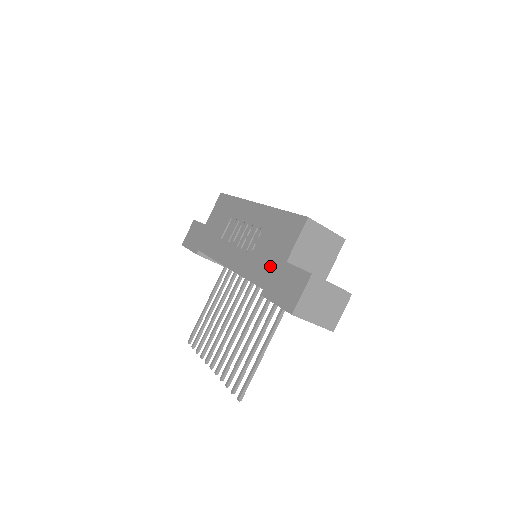
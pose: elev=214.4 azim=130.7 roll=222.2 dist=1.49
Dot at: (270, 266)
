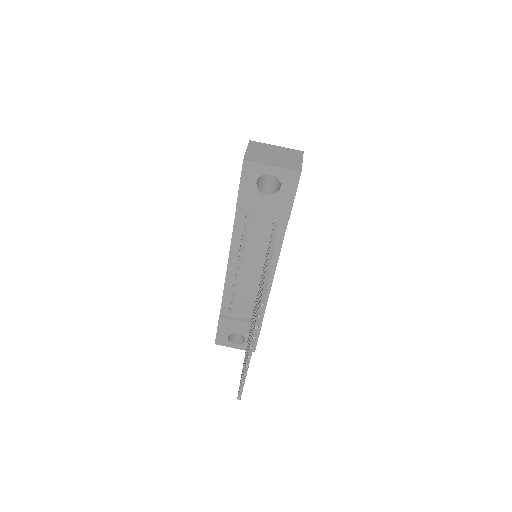
Dot at: occluded
